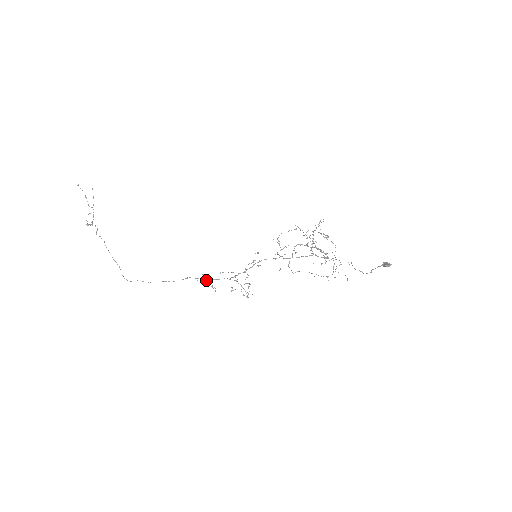
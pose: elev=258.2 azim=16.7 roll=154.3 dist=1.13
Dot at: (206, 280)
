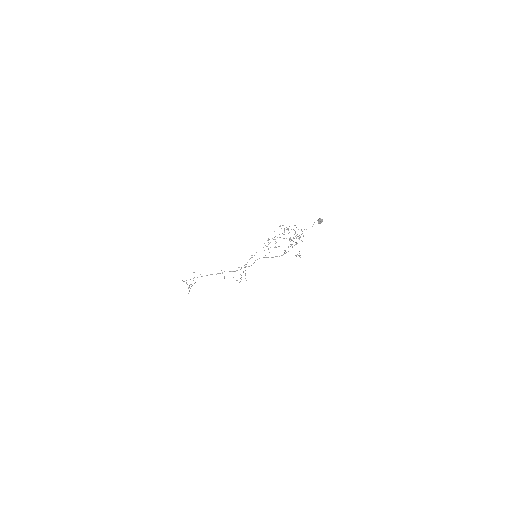
Dot at: (222, 273)
